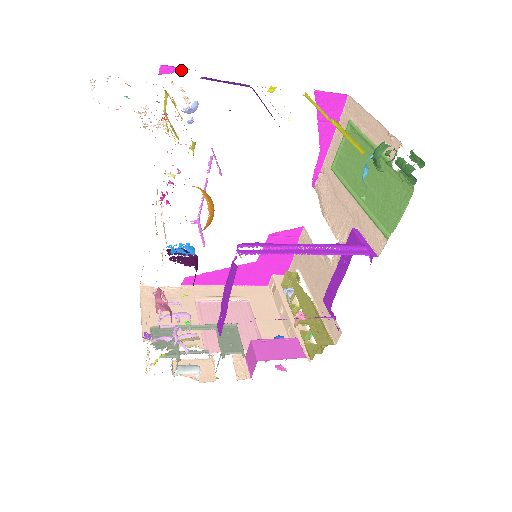
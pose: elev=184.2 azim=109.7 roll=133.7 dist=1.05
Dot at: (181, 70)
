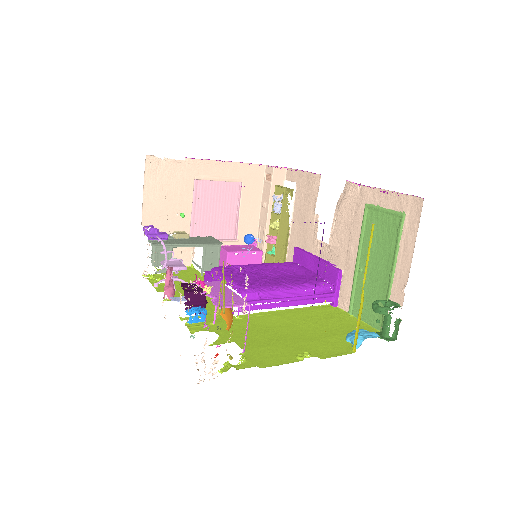
Dot at: occluded
